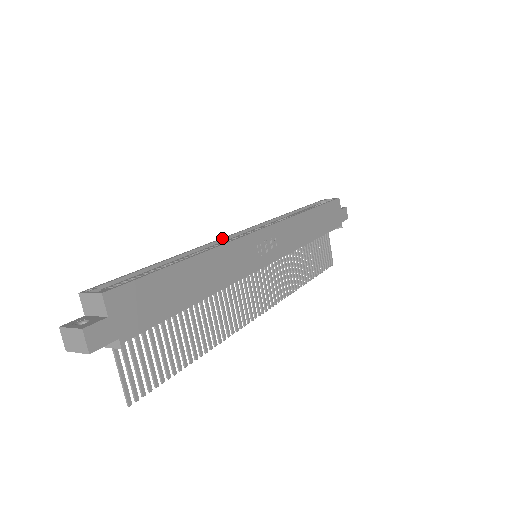
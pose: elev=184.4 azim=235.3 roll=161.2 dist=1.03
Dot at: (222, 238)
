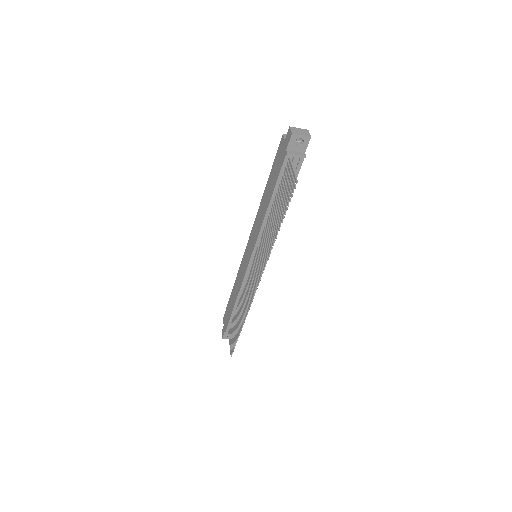
Dot at: occluded
